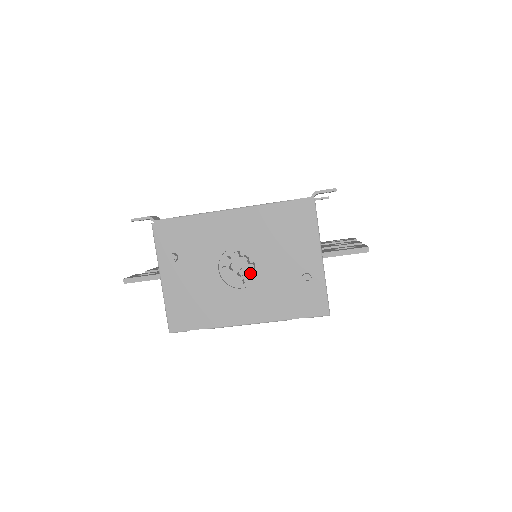
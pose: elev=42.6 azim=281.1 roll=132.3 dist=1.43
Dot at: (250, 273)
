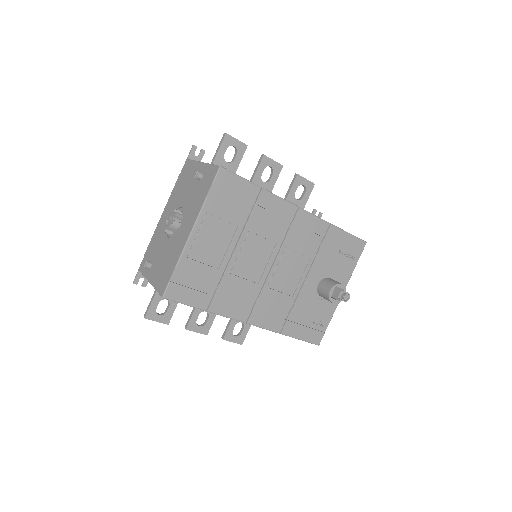
Dot at: (178, 215)
